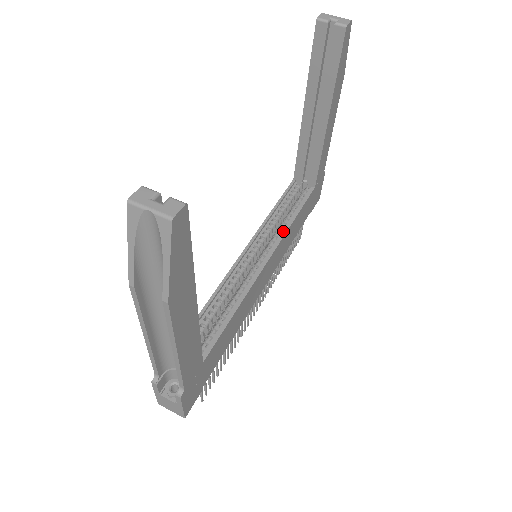
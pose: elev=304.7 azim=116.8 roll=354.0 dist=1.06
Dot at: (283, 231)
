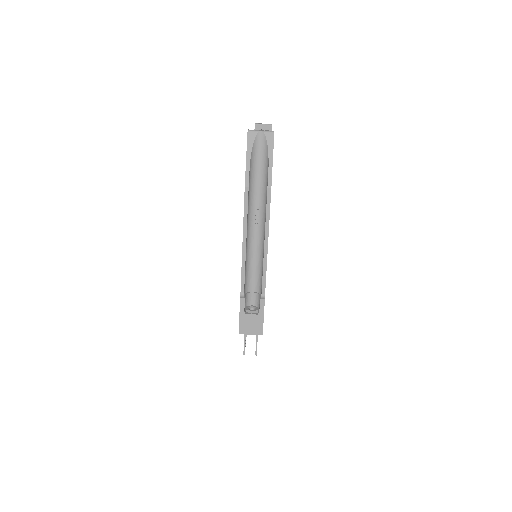
Dot at: occluded
